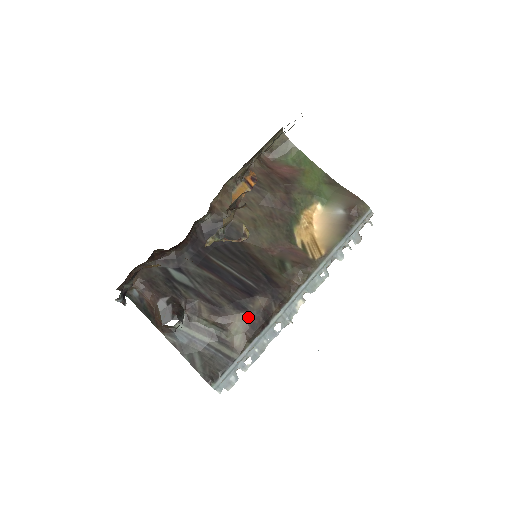
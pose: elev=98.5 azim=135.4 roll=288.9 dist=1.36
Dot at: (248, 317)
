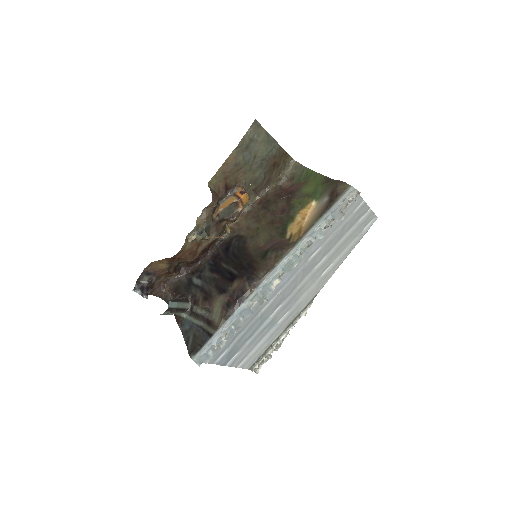
Dot at: (225, 297)
